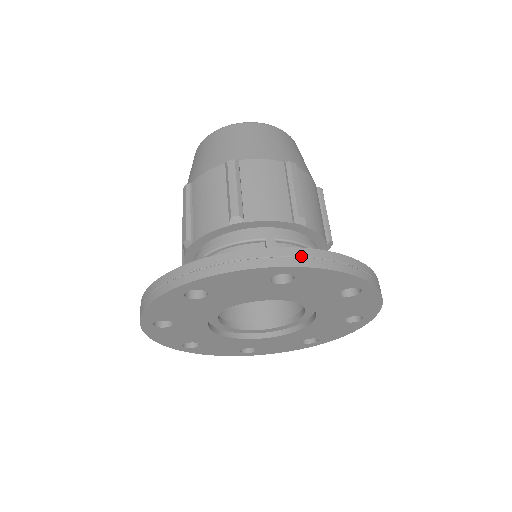
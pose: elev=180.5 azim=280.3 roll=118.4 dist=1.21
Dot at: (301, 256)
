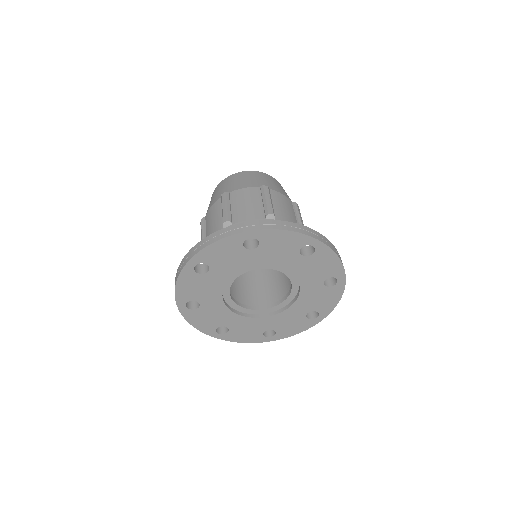
Dot at: (323, 239)
